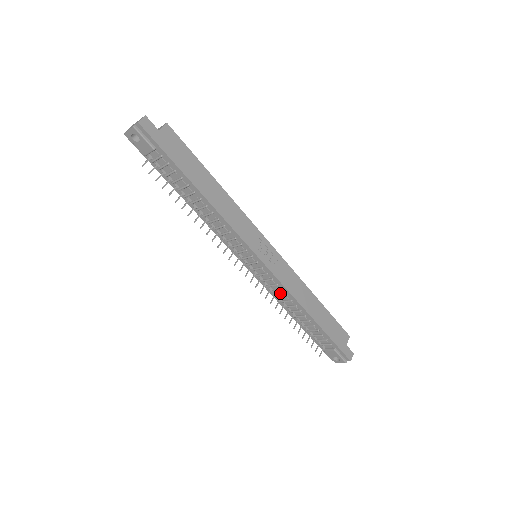
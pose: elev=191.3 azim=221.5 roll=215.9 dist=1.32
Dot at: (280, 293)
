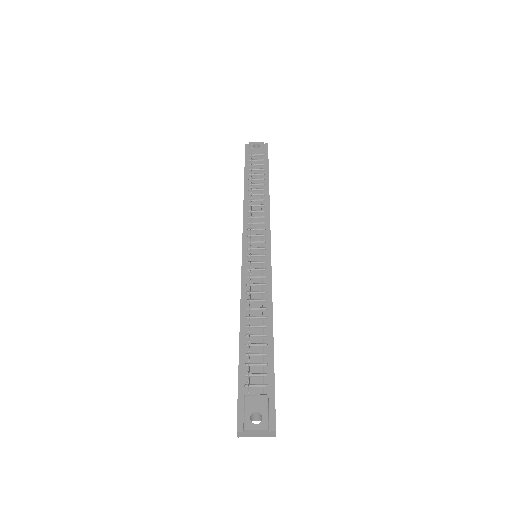
Dot at: (257, 289)
